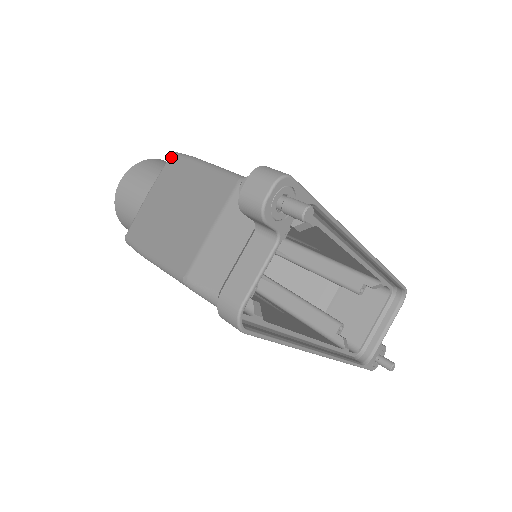
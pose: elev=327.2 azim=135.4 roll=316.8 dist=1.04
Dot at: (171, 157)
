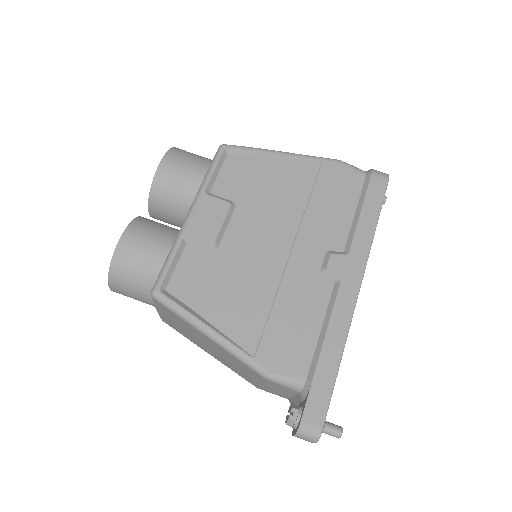
Dot at: (156, 301)
